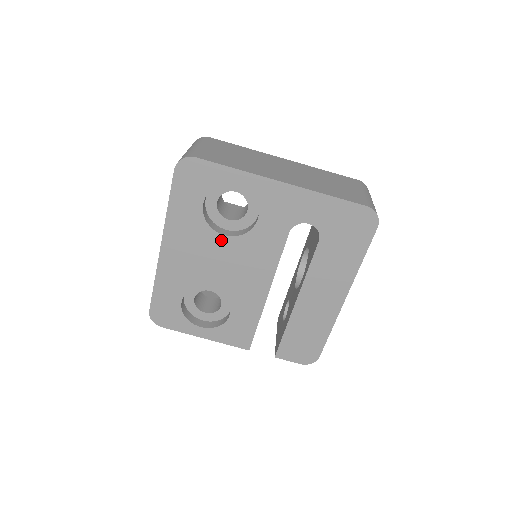
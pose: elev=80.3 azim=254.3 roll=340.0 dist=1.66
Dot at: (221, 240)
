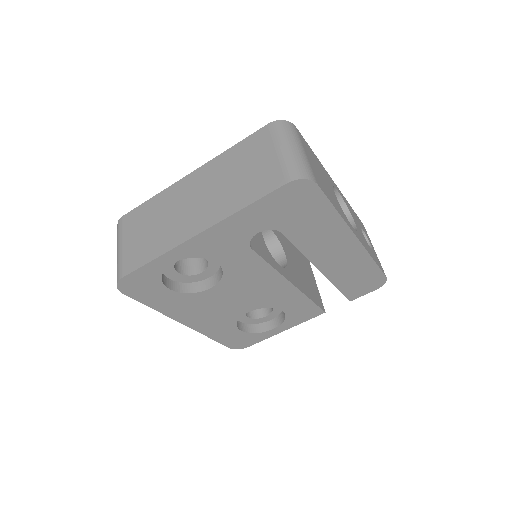
Dot at: (213, 291)
